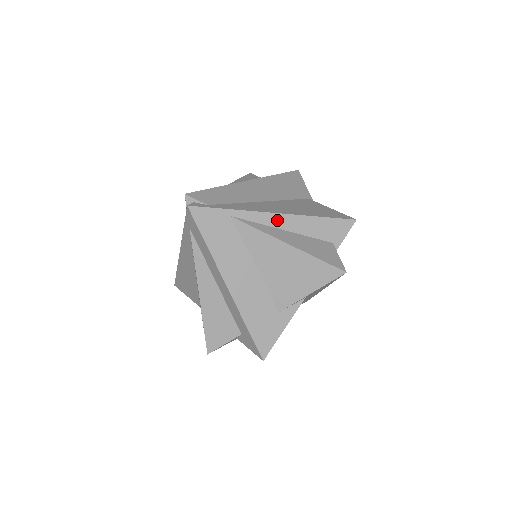
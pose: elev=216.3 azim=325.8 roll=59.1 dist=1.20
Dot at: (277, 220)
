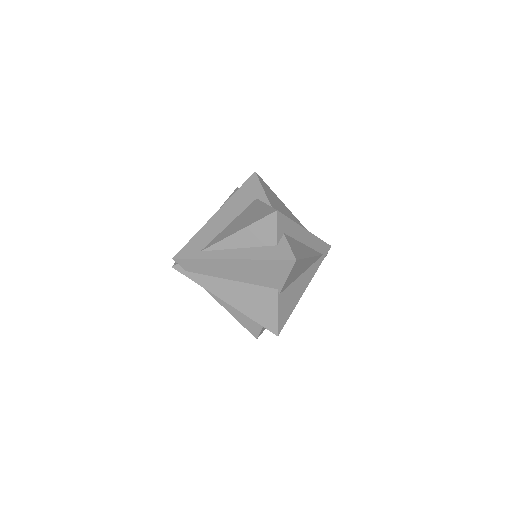
Dot at: (226, 301)
